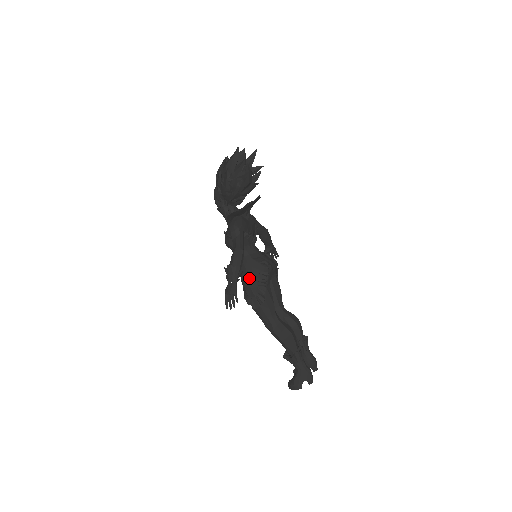
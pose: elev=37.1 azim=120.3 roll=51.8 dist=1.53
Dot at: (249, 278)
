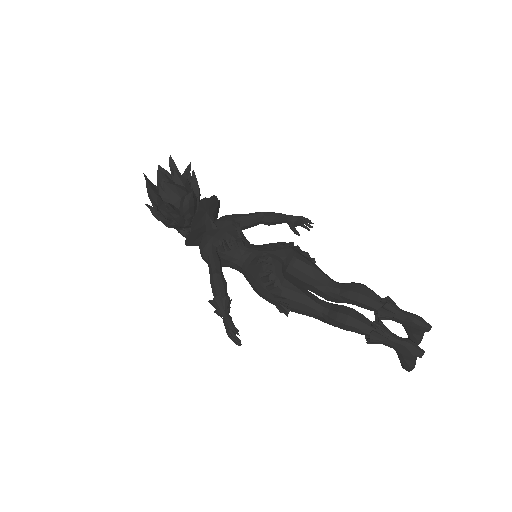
Dot at: (257, 288)
